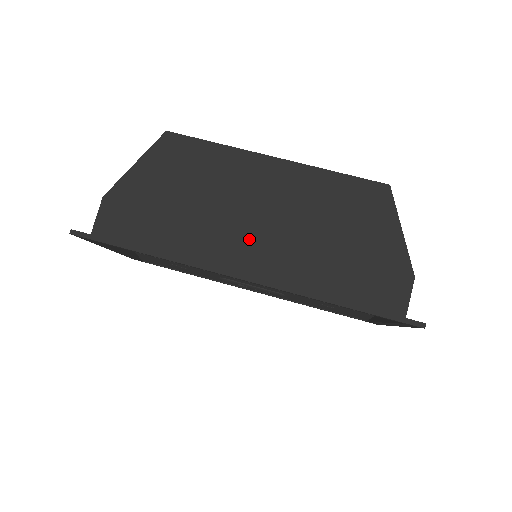
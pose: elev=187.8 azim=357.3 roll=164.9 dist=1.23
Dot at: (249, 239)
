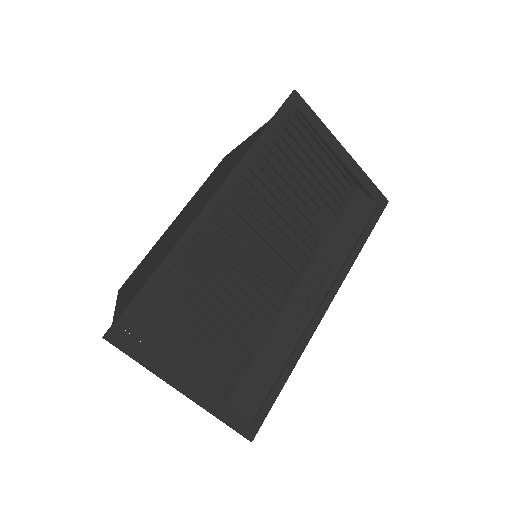
Dot at: occluded
